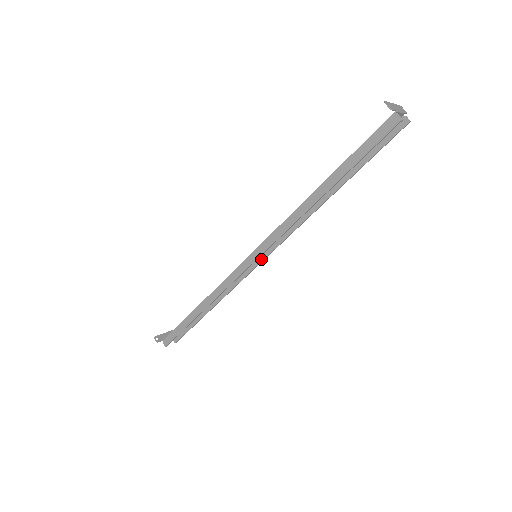
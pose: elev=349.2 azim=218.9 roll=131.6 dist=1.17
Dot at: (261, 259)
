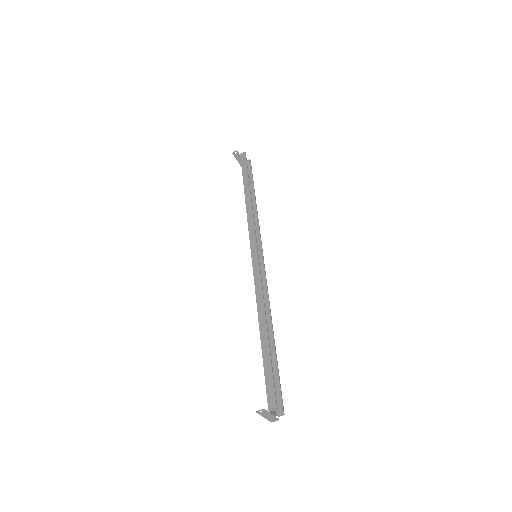
Dot at: (261, 259)
